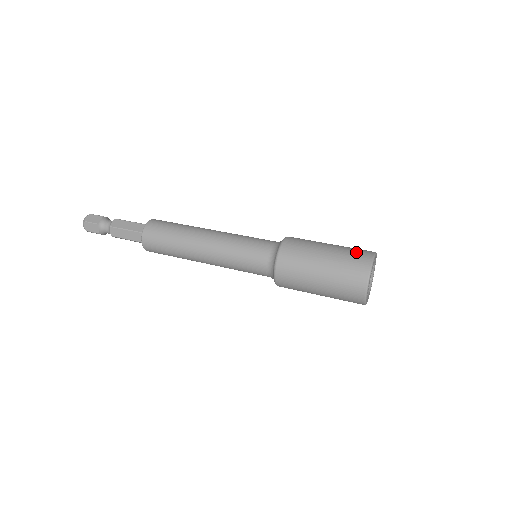
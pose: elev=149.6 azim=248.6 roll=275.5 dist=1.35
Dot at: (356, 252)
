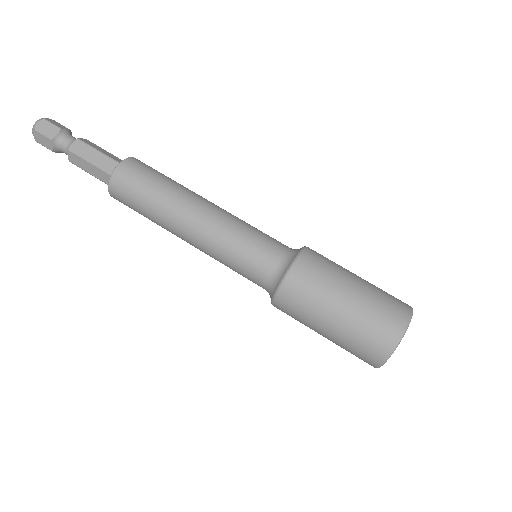
Dot at: (369, 341)
